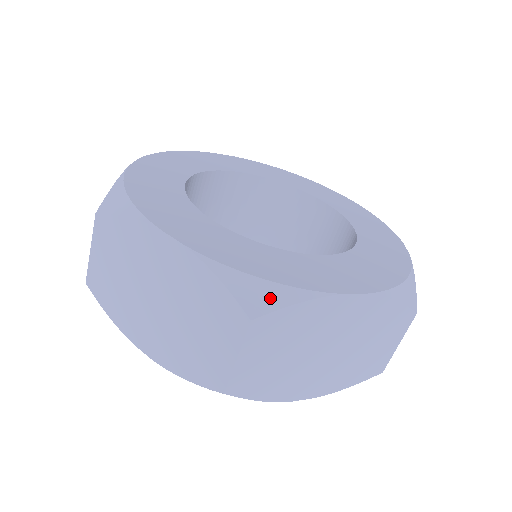
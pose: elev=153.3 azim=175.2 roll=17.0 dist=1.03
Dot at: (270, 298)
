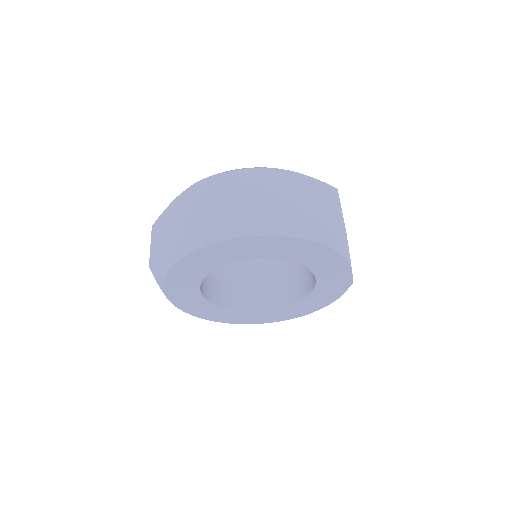
Dot at: occluded
